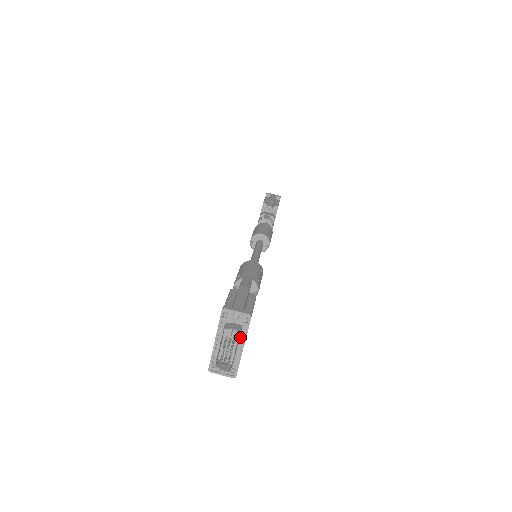
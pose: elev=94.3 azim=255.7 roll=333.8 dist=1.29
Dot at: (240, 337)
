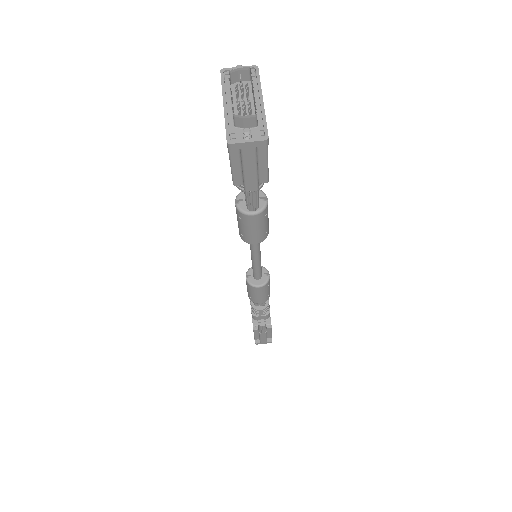
Dot at: (254, 93)
